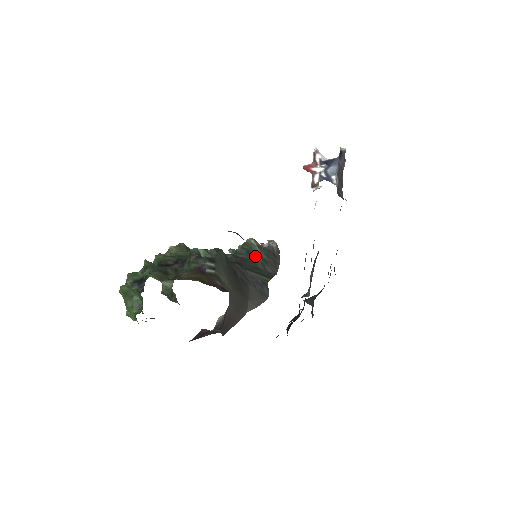
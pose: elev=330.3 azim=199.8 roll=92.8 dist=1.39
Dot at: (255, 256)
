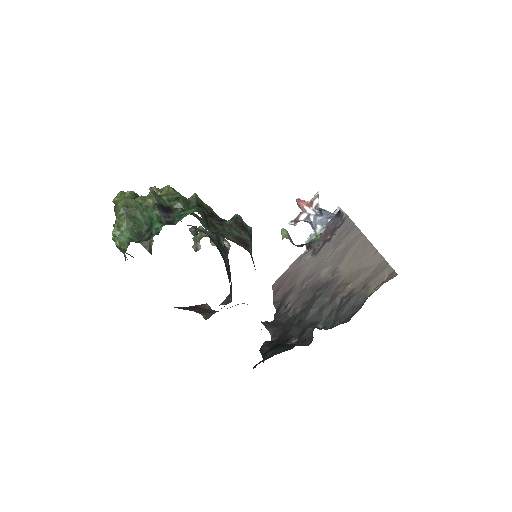
Dot at: (223, 249)
